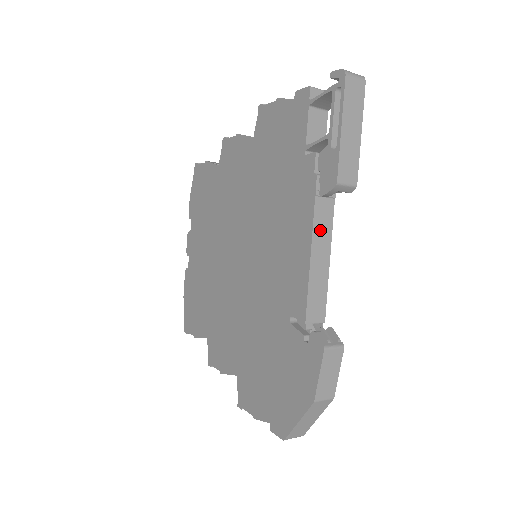
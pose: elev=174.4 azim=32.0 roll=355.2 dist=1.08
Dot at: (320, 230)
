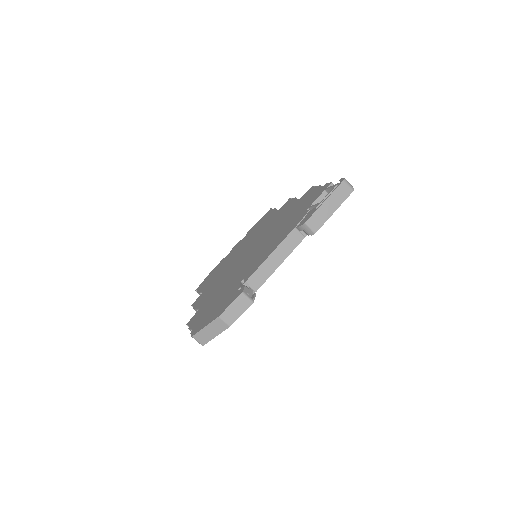
Dot at: (286, 245)
